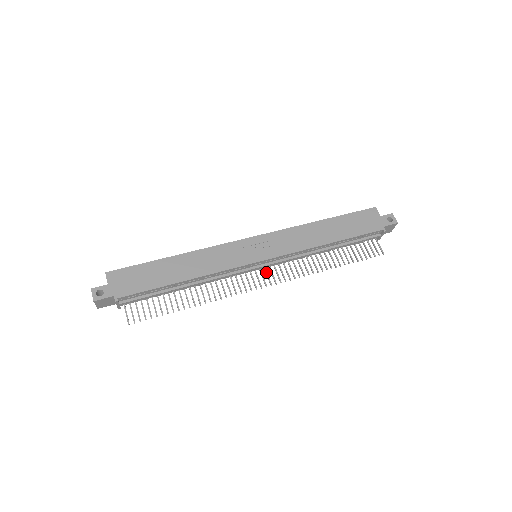
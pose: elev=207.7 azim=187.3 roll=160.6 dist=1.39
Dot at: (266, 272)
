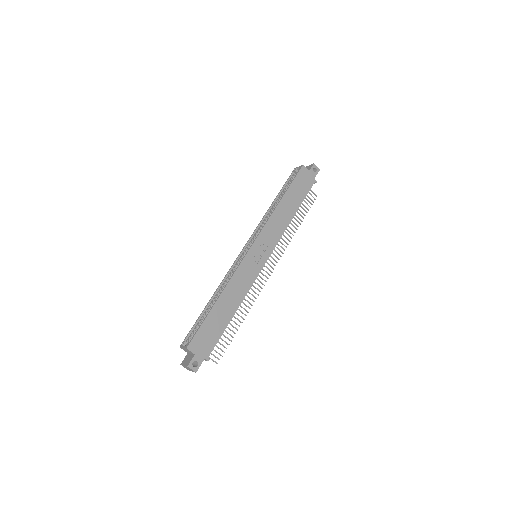
Dot at: (266, 262)
